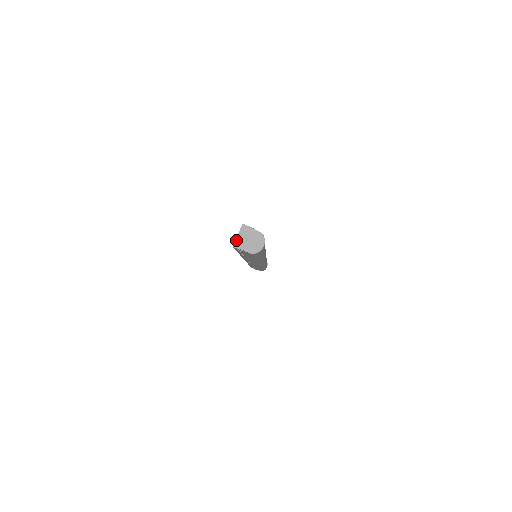
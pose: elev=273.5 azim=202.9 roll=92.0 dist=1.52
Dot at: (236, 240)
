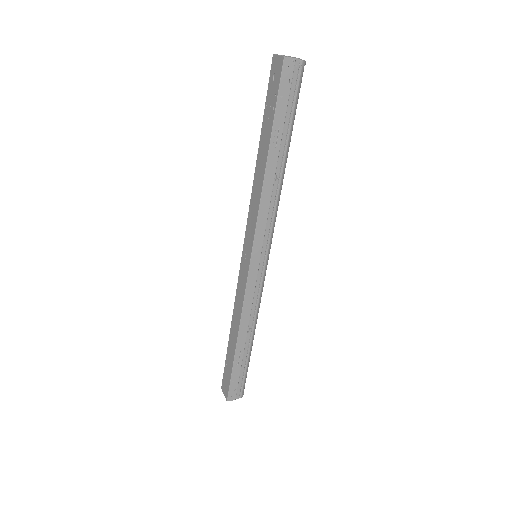
Dot at: (281, 56)
